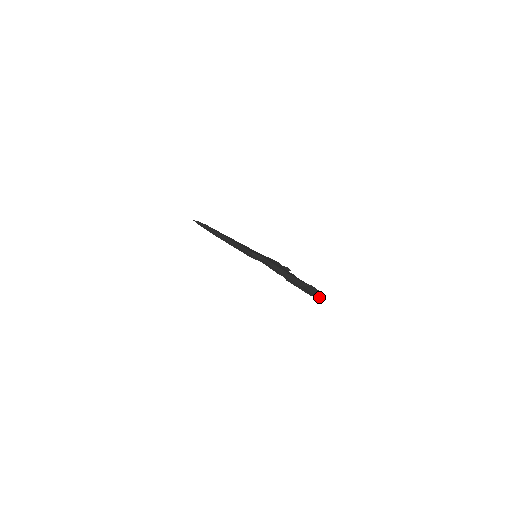
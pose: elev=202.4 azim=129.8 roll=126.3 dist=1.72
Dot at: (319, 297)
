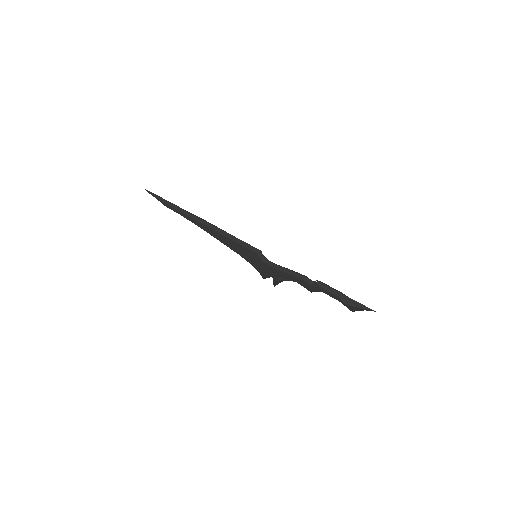
Dot at: occluded
